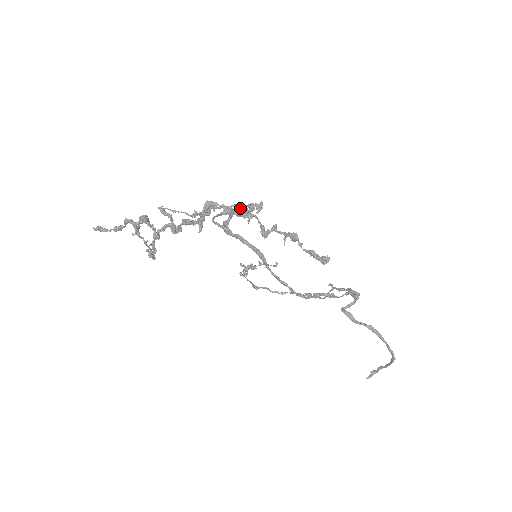
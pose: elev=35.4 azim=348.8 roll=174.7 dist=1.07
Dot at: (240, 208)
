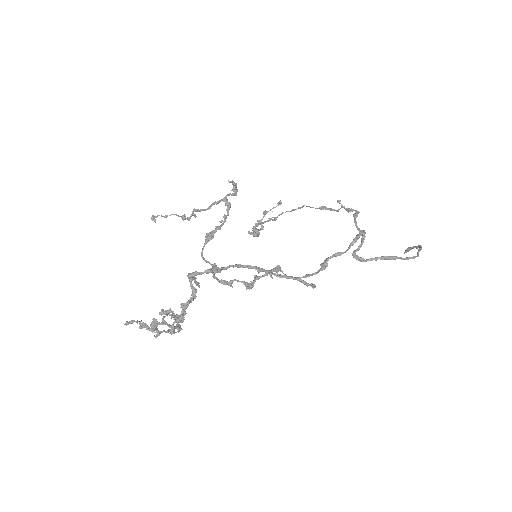
Dot at: occluded
